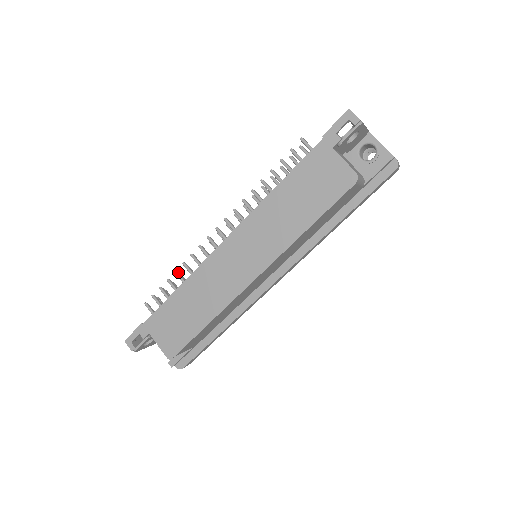
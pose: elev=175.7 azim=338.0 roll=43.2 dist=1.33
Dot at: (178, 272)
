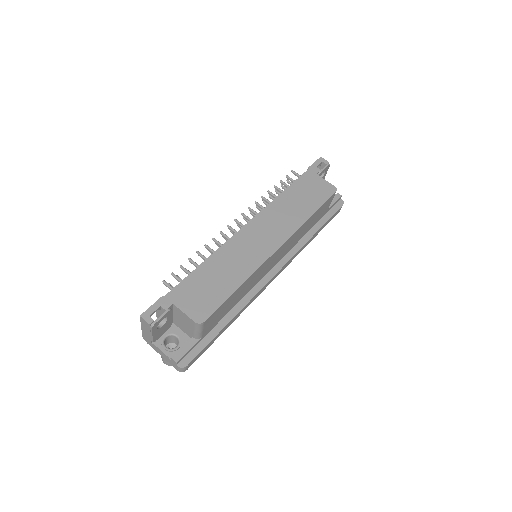
Dot at: (200, 253)
